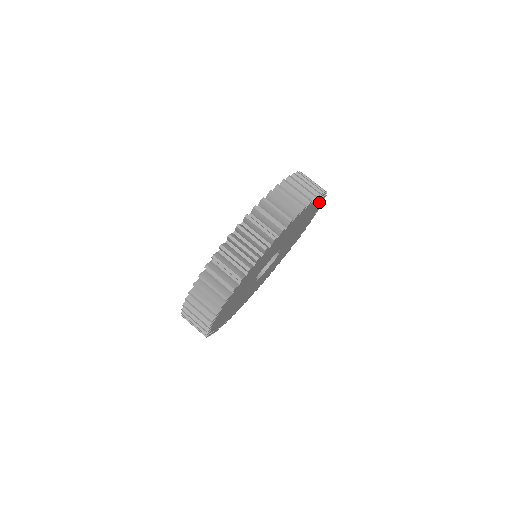
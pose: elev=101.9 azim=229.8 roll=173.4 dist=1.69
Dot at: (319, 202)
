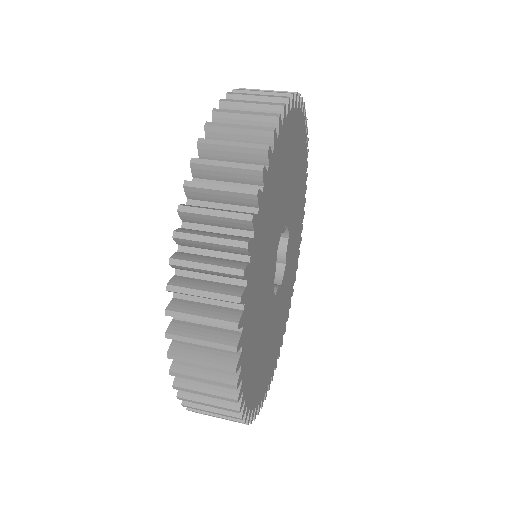
Dot at: occluded
